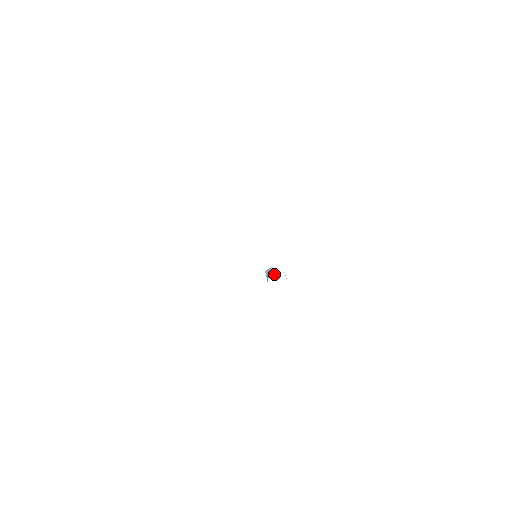
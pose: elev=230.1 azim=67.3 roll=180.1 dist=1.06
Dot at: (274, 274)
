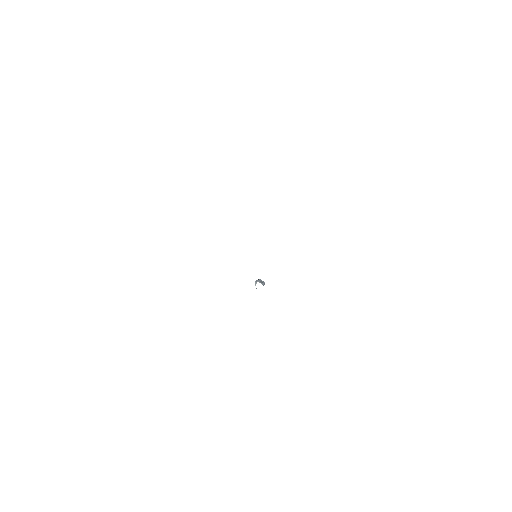
Dot at: (261, 282)
